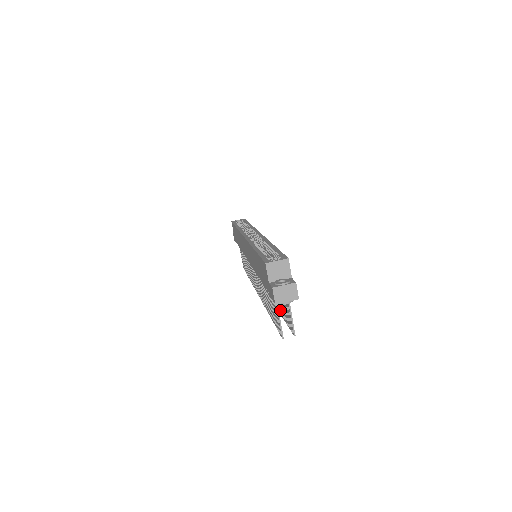
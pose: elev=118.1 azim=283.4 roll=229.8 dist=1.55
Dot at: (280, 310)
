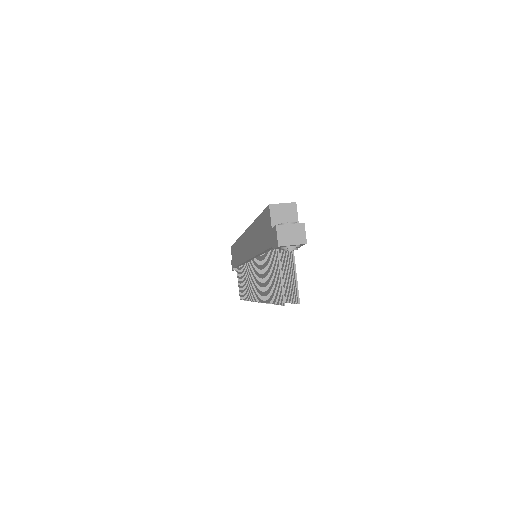
Dot at: occluded
